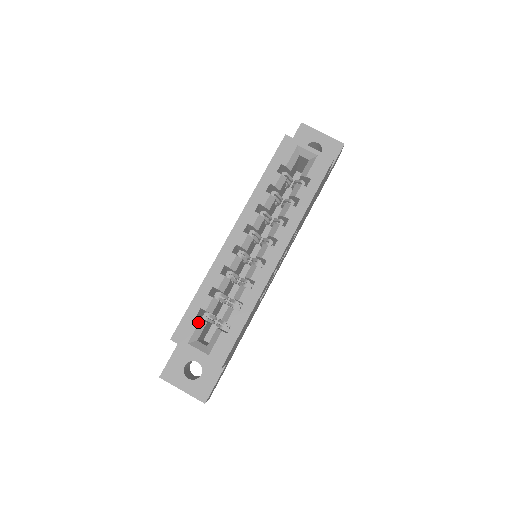
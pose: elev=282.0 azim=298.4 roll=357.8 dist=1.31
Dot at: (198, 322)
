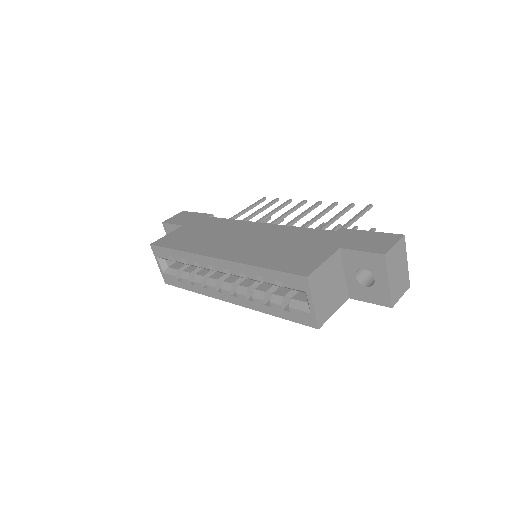
Dot at: (167, 259)
